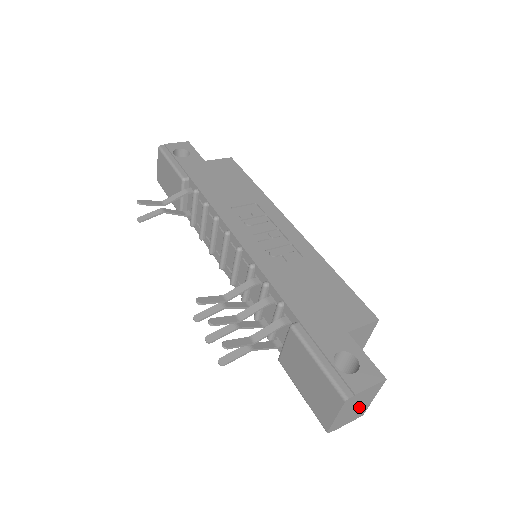
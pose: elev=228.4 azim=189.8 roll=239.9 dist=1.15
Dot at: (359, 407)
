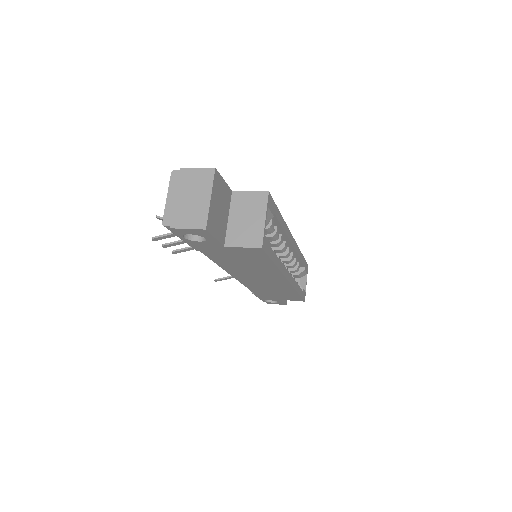
Dot at: (194, 202)
